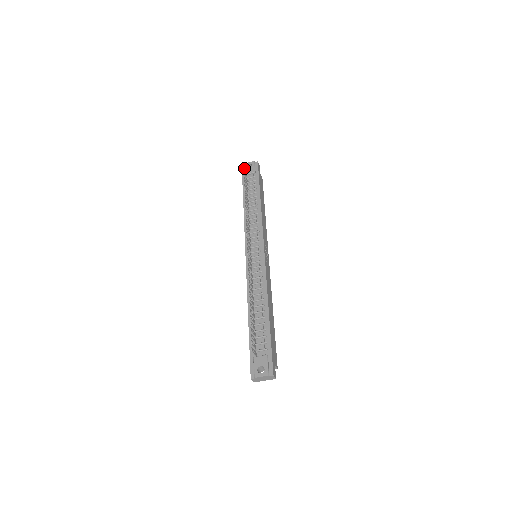
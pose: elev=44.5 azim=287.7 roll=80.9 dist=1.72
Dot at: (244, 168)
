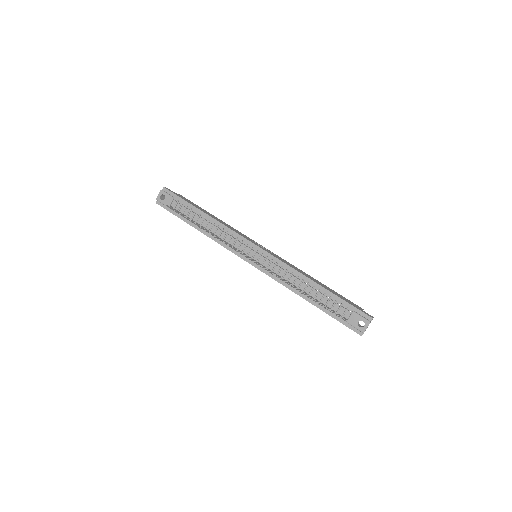
Dot at: (161, 203)
